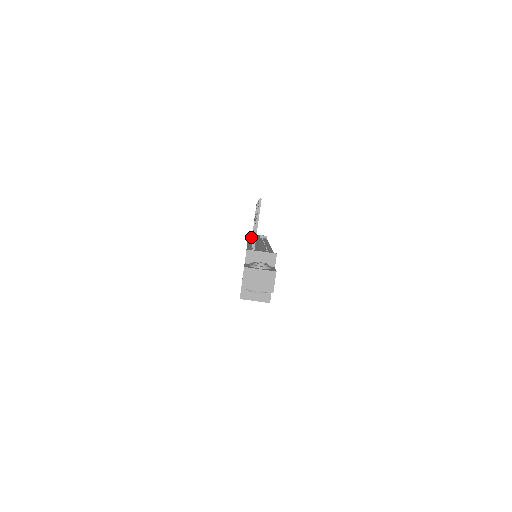
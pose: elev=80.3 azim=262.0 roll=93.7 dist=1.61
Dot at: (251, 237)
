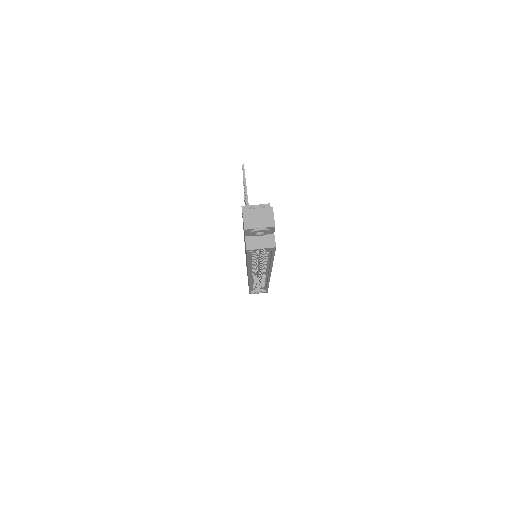
Dot at: occluded
